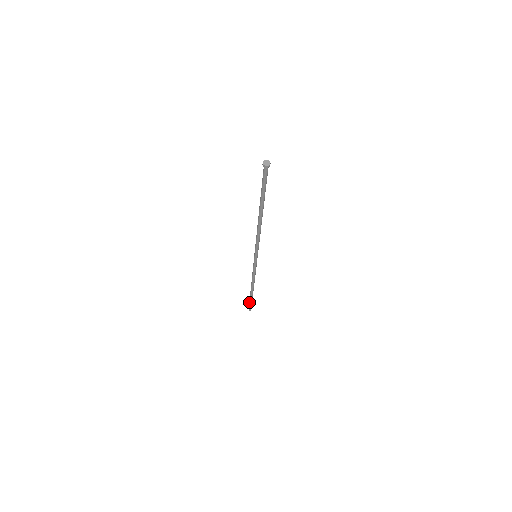
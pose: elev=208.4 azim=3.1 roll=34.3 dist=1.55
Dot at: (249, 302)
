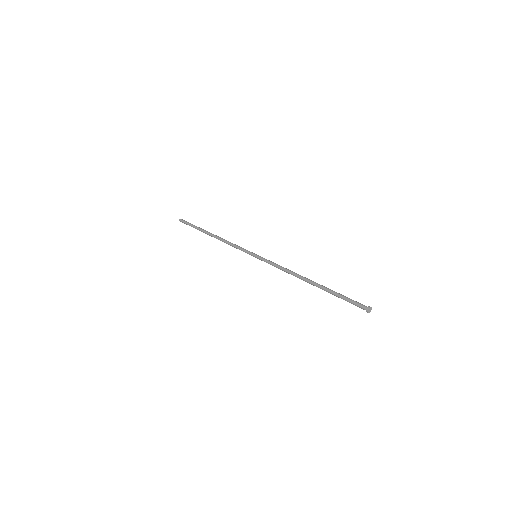
Dot at: (190, 224)
